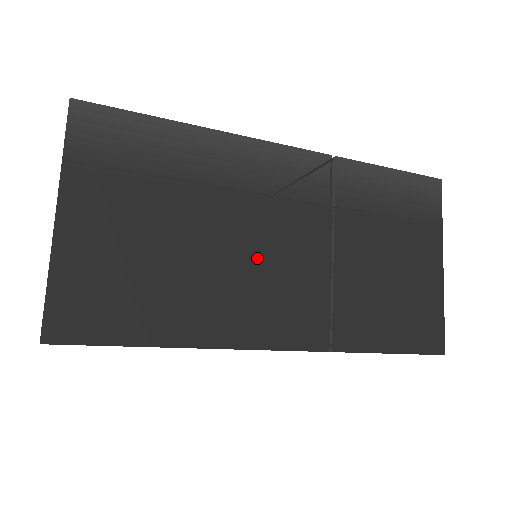
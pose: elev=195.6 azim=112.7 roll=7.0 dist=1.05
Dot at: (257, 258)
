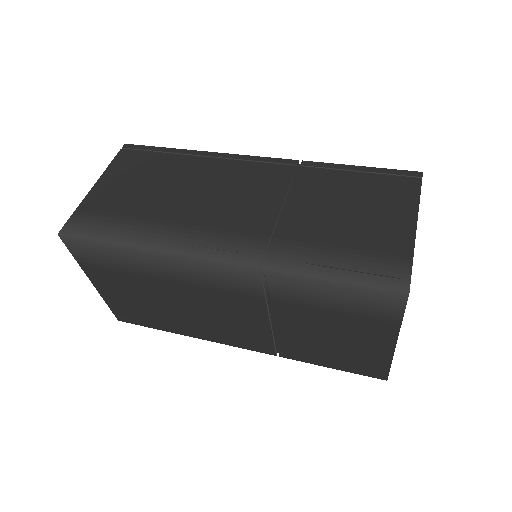
Dot at: (212, 313)
